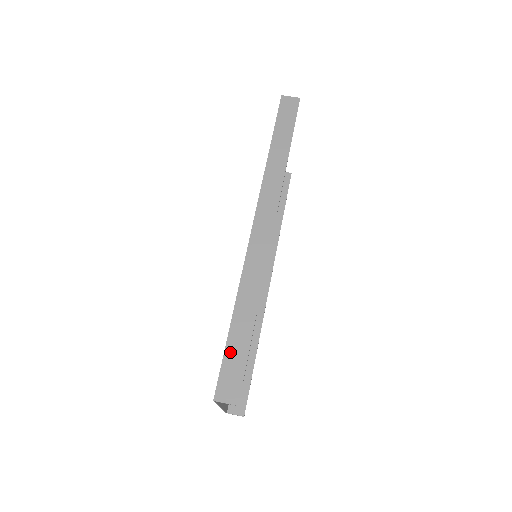
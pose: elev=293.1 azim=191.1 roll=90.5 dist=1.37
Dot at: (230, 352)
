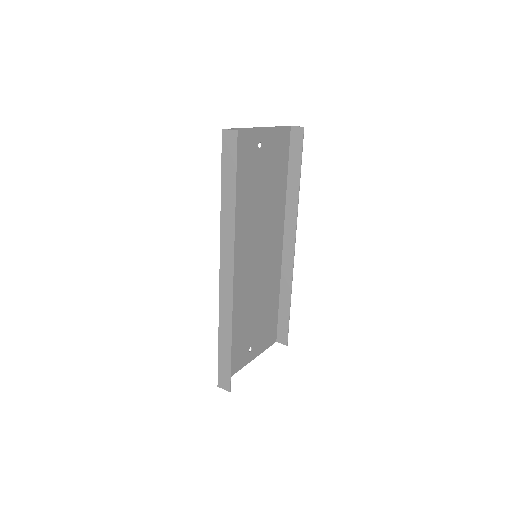
Dot at: (221, 361)
